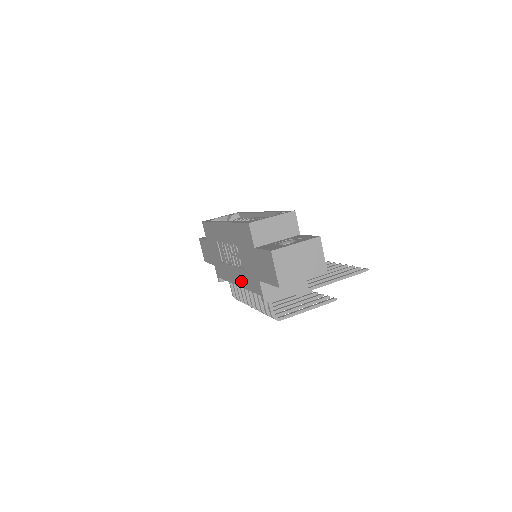
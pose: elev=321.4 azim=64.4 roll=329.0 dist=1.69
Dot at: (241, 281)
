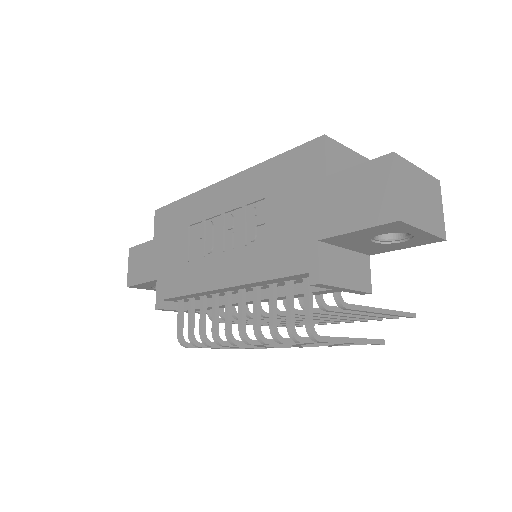
Dot at: (243, 271)
